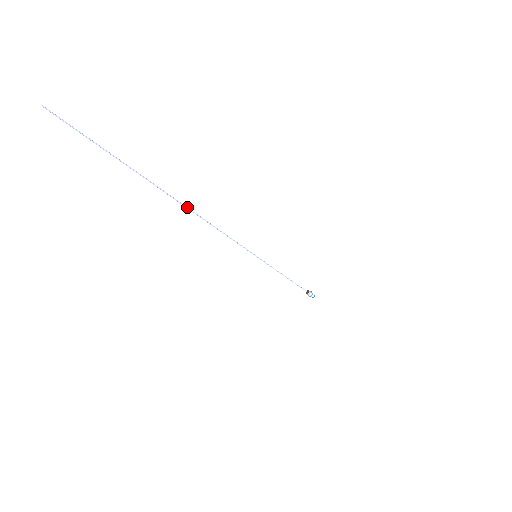
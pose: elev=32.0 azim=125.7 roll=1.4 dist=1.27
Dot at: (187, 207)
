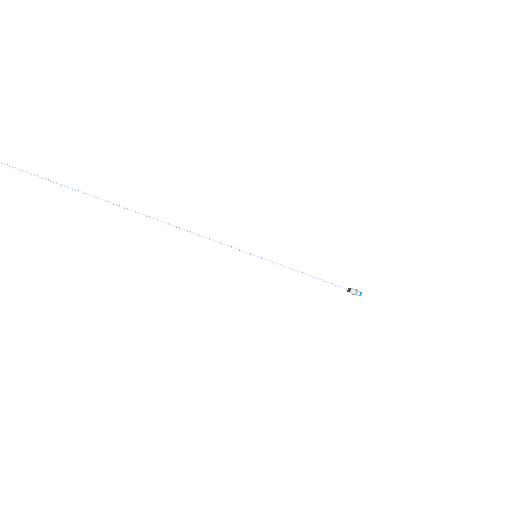
Dot at: (142, 214)
